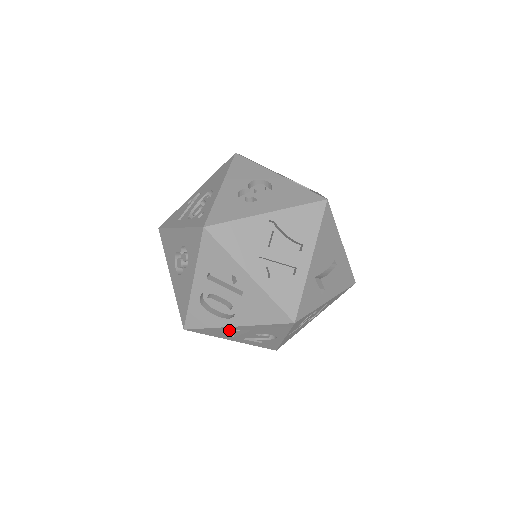
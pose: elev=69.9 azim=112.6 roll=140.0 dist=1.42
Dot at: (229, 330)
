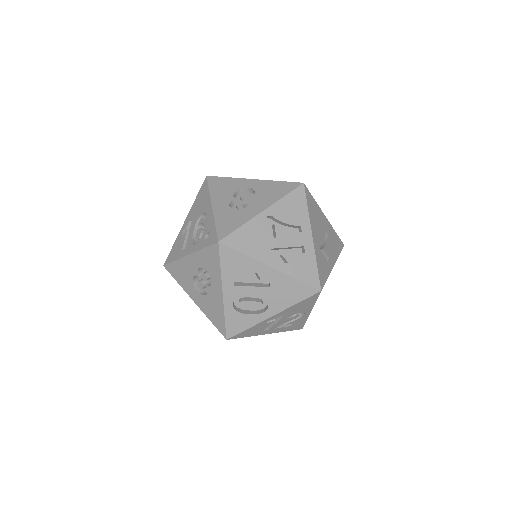
Dot at: (266, 323)
